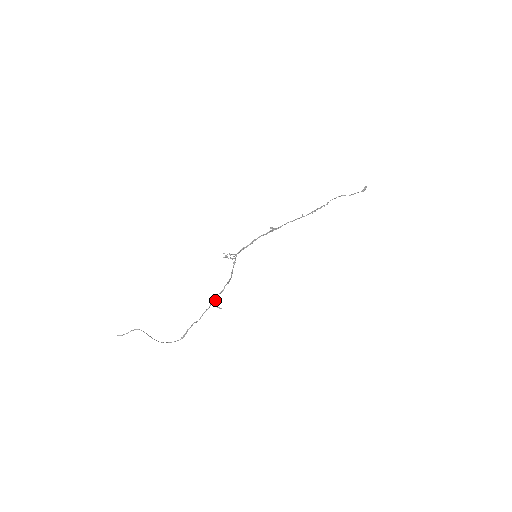
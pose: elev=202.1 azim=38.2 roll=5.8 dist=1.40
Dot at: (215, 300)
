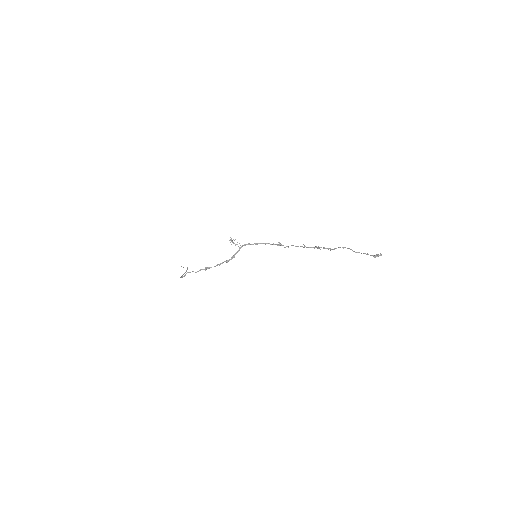
Dot at: occluded
